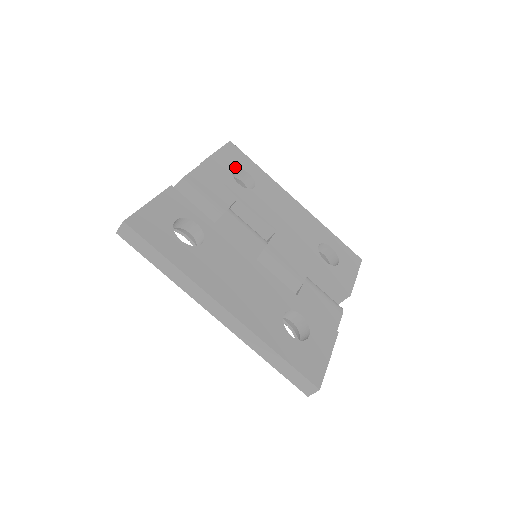
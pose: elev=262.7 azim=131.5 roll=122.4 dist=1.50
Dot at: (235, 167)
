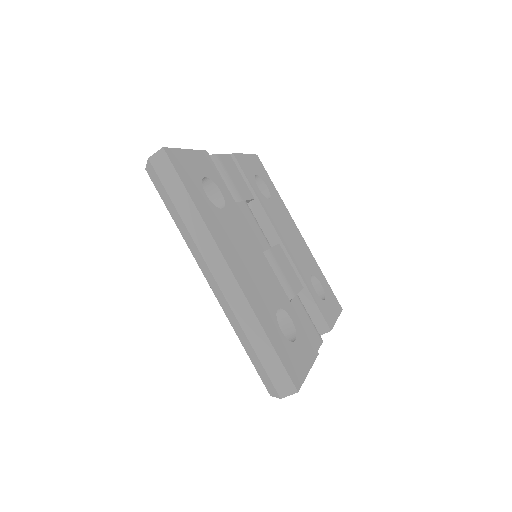
Dot at: (258, 174)
